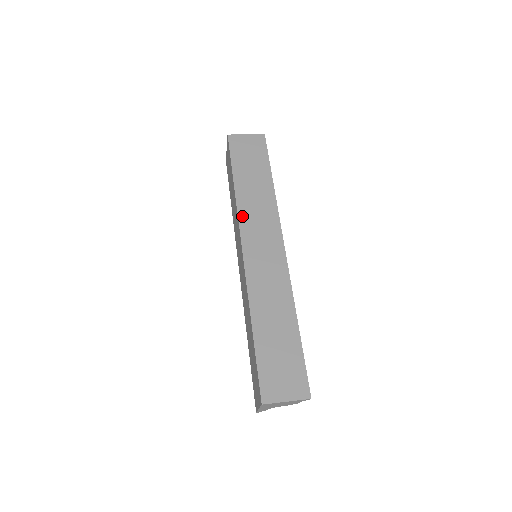
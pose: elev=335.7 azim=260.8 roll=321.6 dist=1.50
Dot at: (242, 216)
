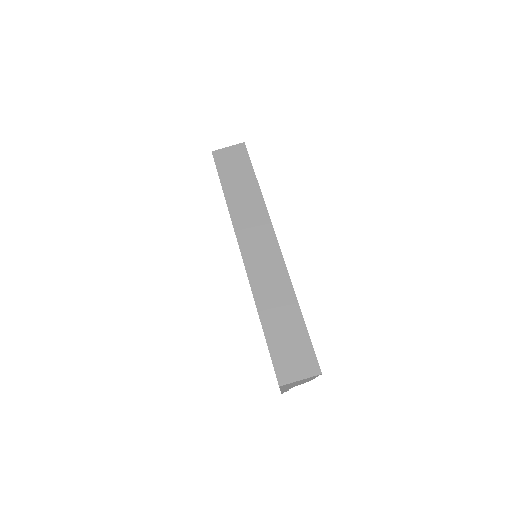
Dot at: (236, 223)
